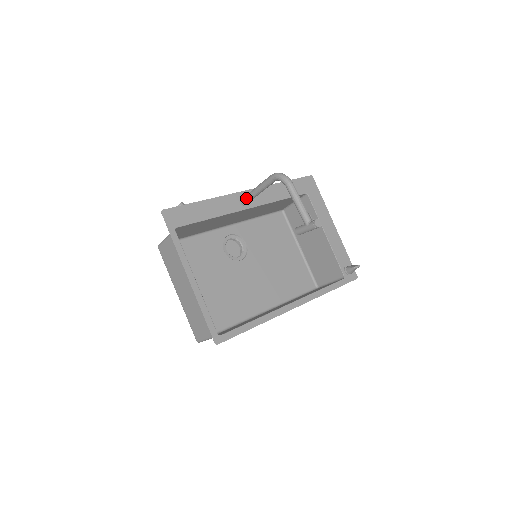
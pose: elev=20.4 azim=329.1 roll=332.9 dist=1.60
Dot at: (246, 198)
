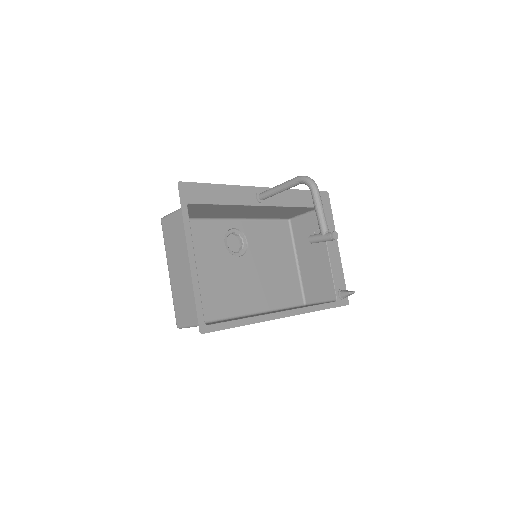
Dot at: (263, 194)
